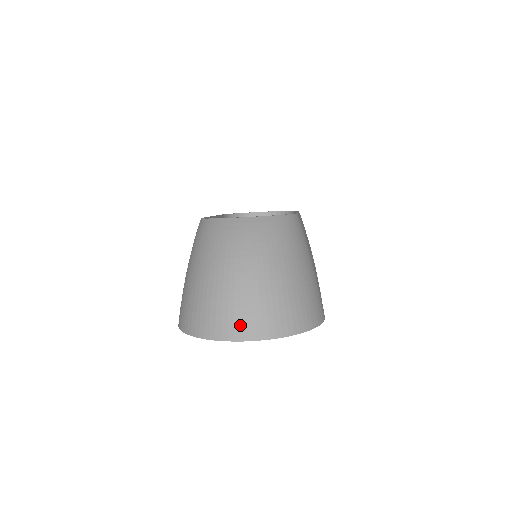
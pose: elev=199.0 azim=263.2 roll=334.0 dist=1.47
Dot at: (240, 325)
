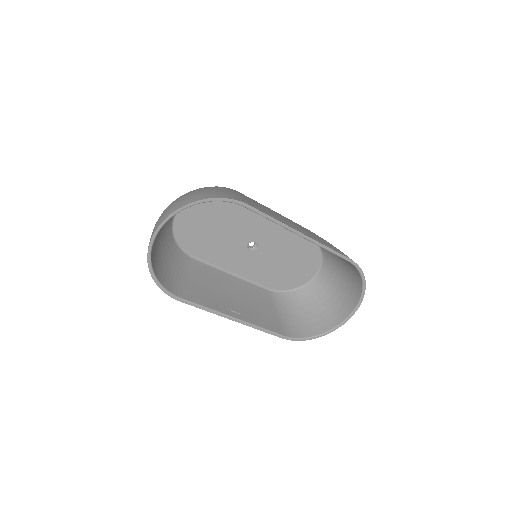
Dot at: (156, 225)
